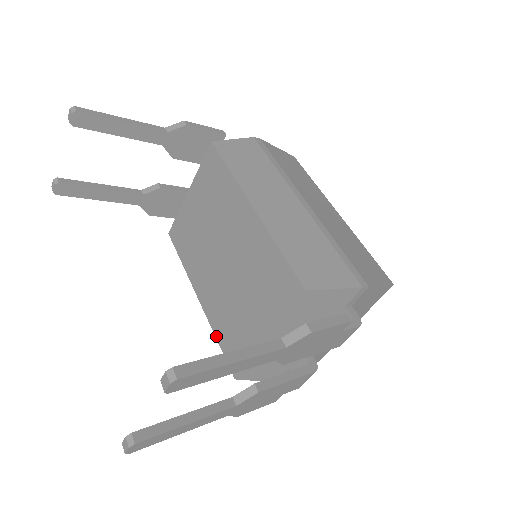
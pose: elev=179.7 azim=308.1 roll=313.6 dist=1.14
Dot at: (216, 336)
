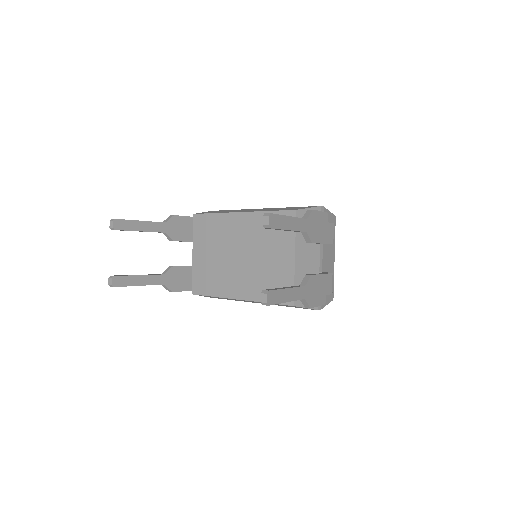
Dot at: occluded
